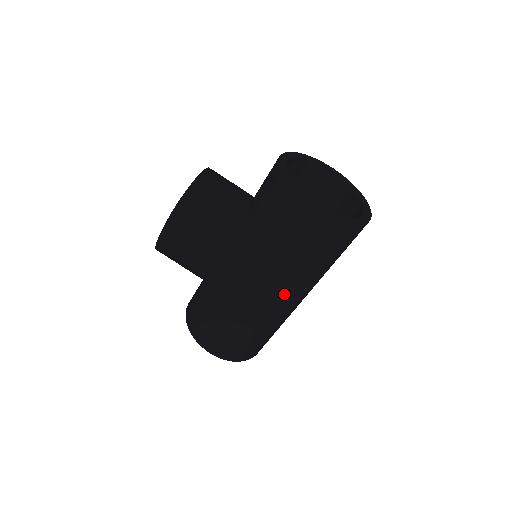
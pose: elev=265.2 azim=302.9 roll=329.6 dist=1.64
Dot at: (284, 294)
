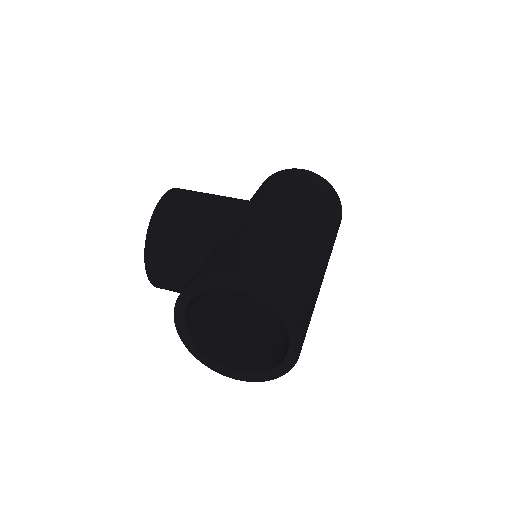
Dot at: (305, 218)
